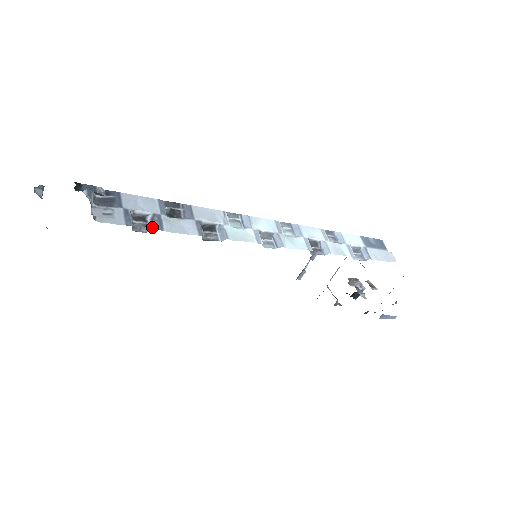
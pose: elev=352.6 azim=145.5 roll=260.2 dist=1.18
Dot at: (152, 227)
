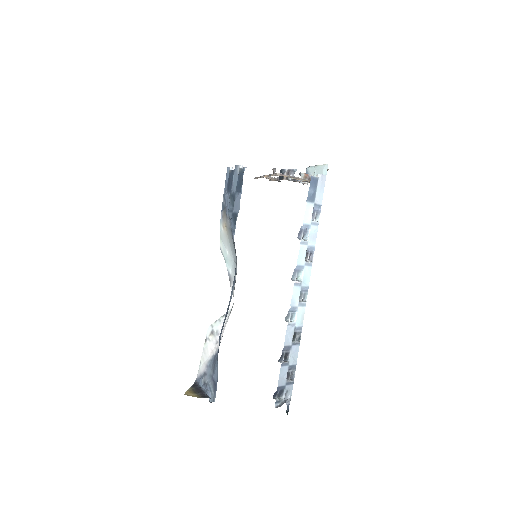
Dot at: (293, 370)
